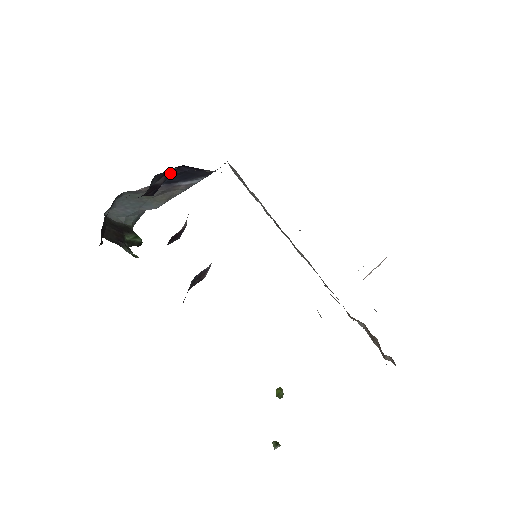
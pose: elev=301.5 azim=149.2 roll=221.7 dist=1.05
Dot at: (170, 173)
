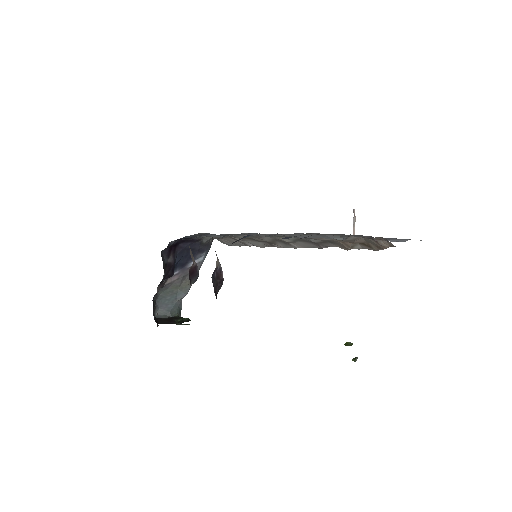
Dot at: (174, 252)
